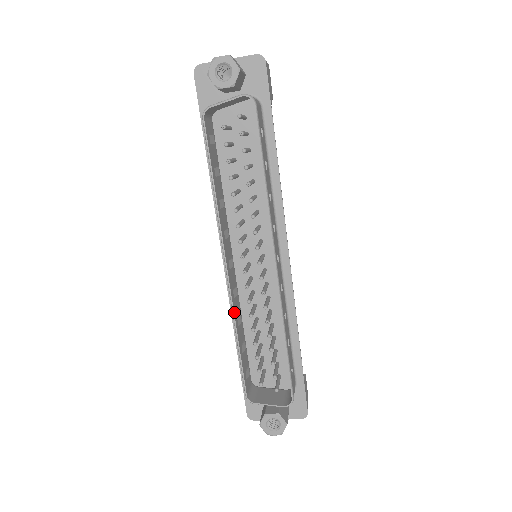
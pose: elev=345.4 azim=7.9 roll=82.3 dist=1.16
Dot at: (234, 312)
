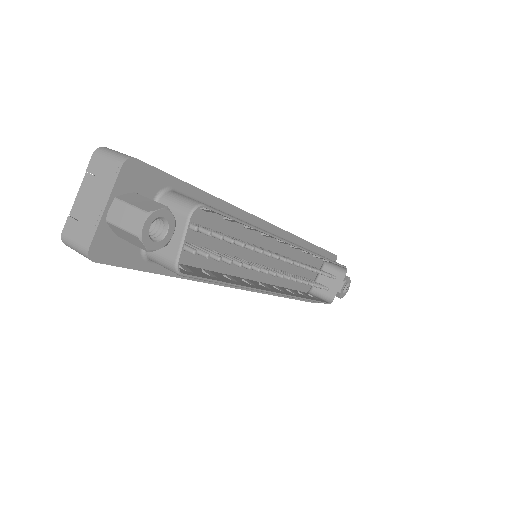
Dot at: (296, 297)
